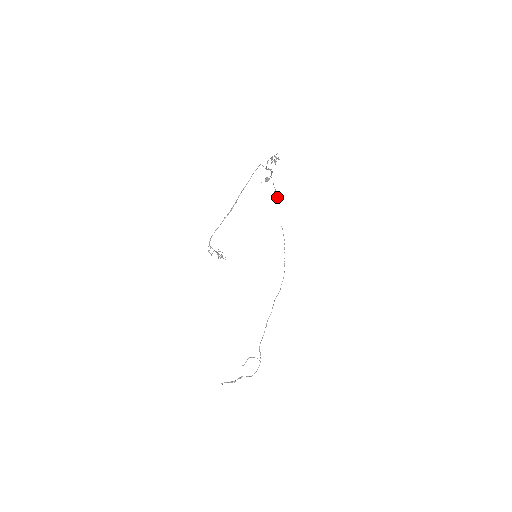
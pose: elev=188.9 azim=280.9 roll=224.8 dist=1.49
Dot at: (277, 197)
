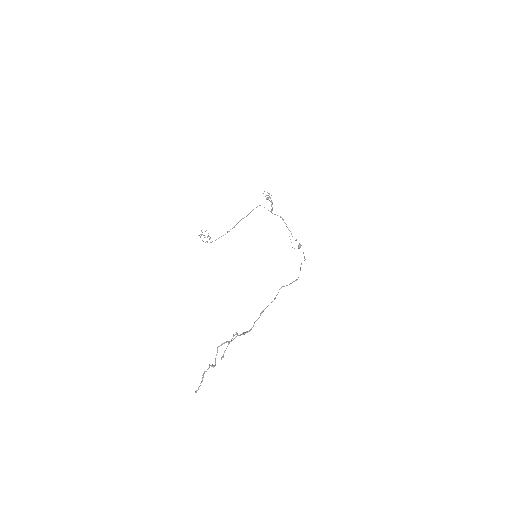
Dot at: (296, 240)
